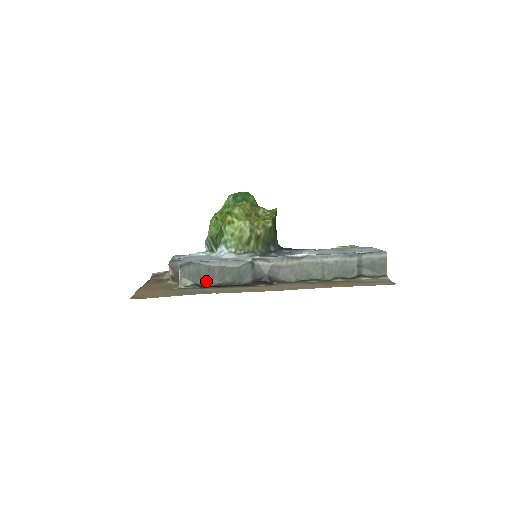
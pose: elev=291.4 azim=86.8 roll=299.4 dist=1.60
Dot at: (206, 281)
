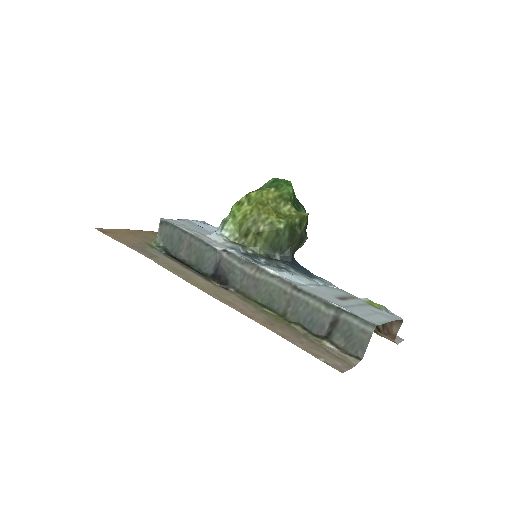
Dot at: (175, 250)
